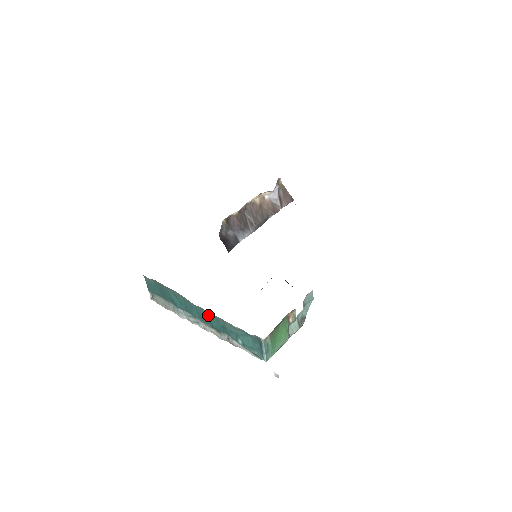
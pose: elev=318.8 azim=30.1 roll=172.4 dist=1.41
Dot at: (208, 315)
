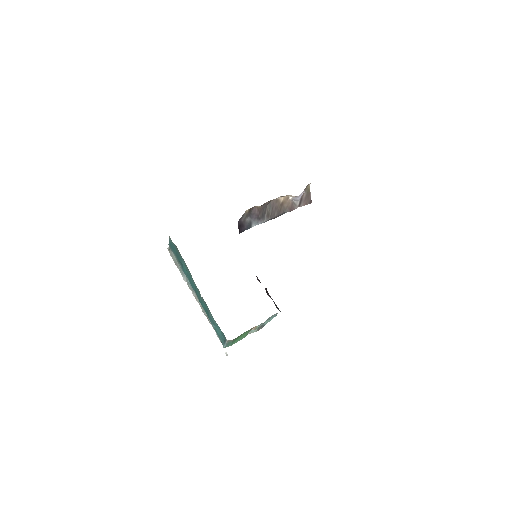
Dot at: (201, 298)
